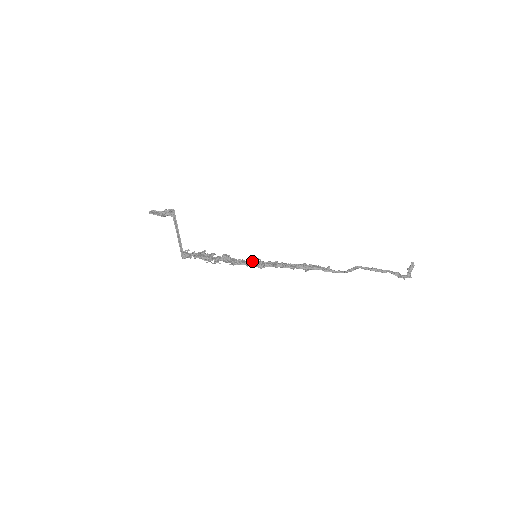
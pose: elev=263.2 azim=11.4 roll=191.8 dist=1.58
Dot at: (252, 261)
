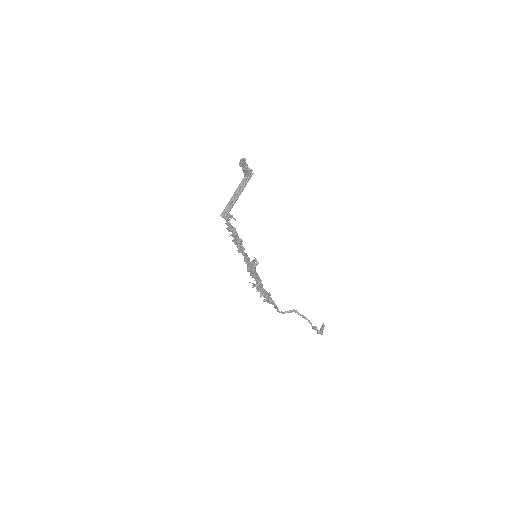
Dot at: occluded
